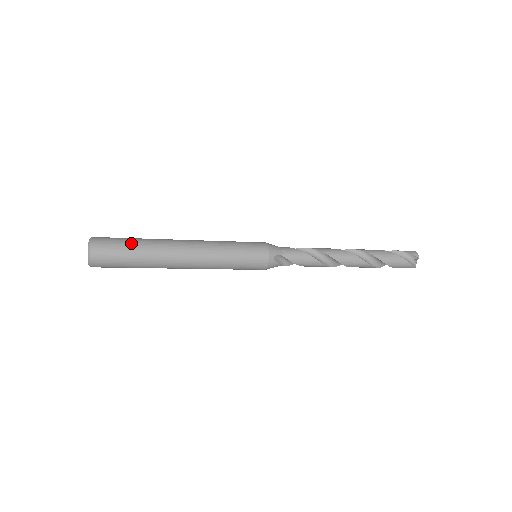
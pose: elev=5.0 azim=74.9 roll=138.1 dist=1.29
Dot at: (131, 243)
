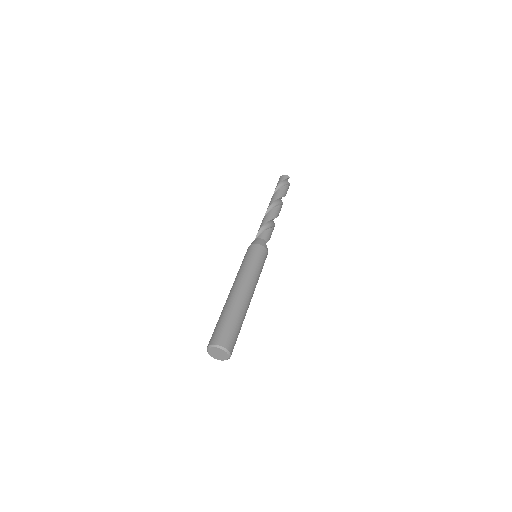
Dot at: (232, 321)
